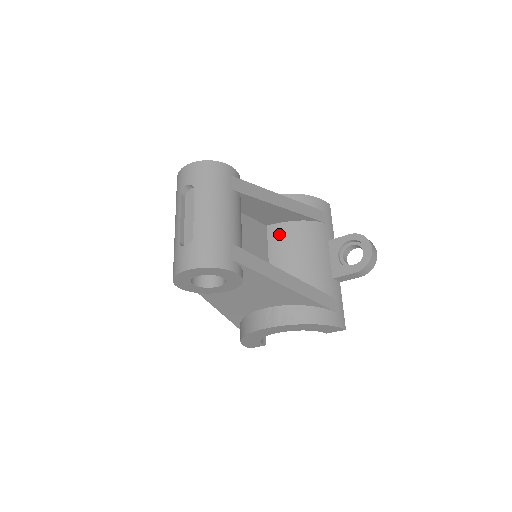
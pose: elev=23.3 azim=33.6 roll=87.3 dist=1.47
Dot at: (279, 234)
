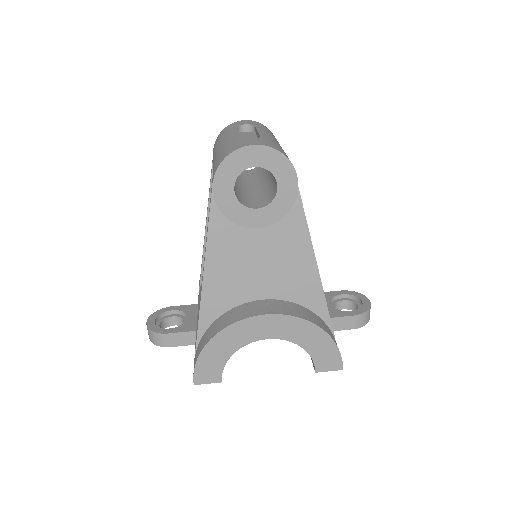
Dot at: occluded
